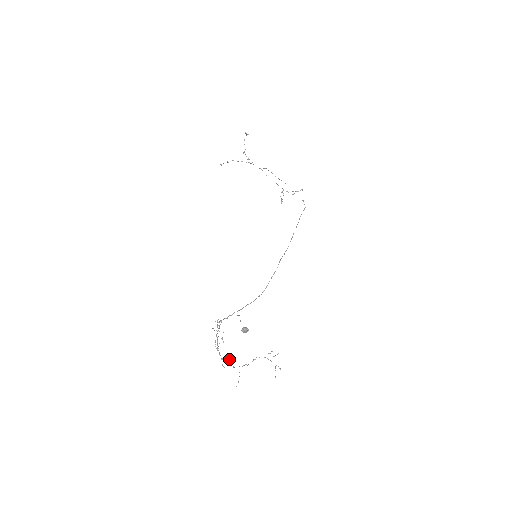
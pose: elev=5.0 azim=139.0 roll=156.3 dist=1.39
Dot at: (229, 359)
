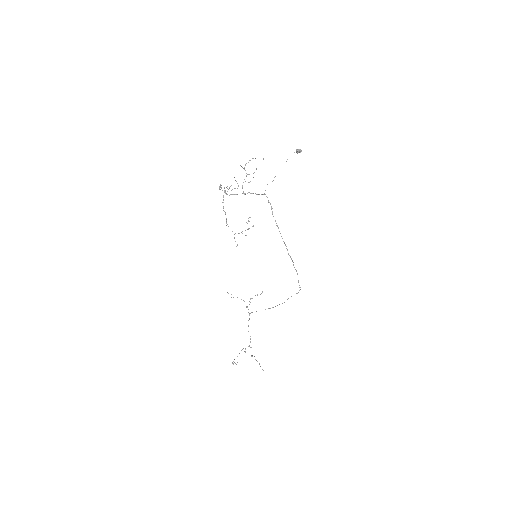
Dot at: occluded
